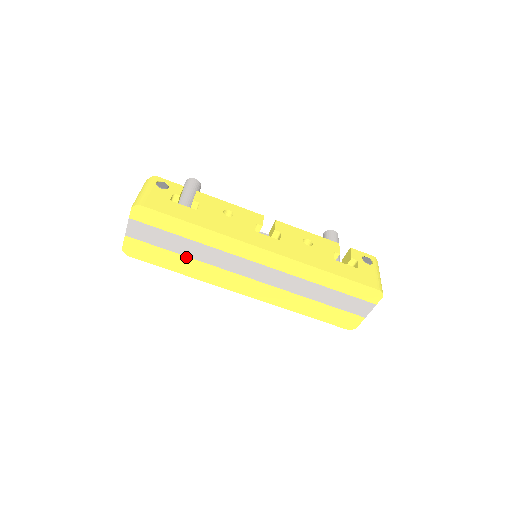
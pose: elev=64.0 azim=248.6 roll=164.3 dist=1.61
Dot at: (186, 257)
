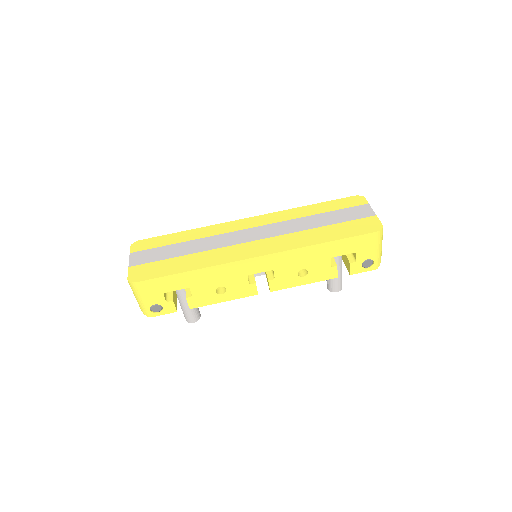
Dot at: (188, 255)
